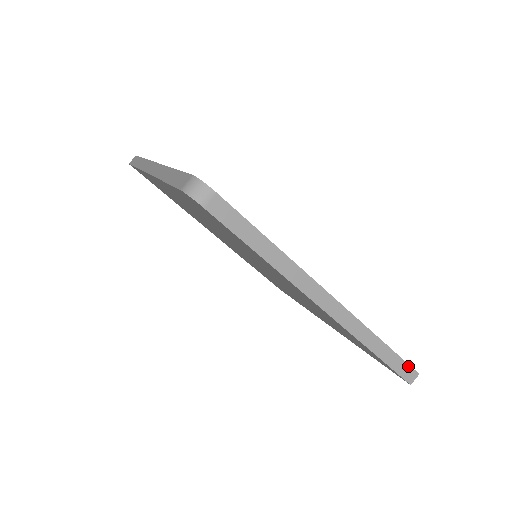
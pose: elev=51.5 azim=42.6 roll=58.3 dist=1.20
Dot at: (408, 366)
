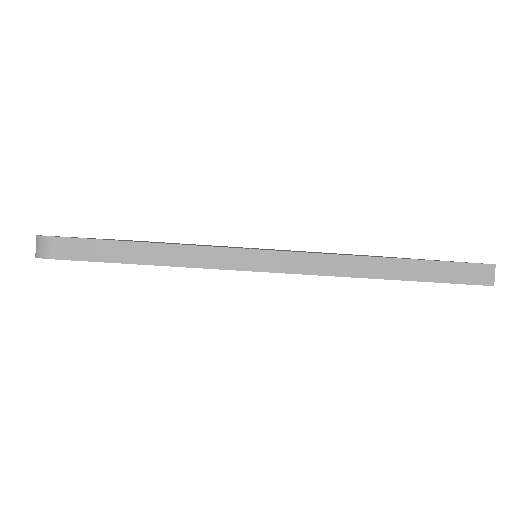
Dot at: (466, 265)
